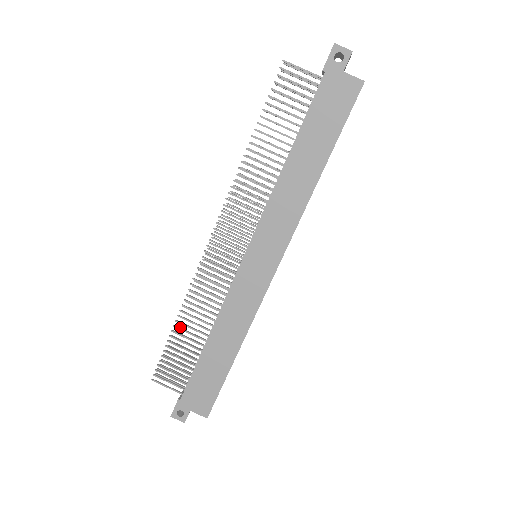
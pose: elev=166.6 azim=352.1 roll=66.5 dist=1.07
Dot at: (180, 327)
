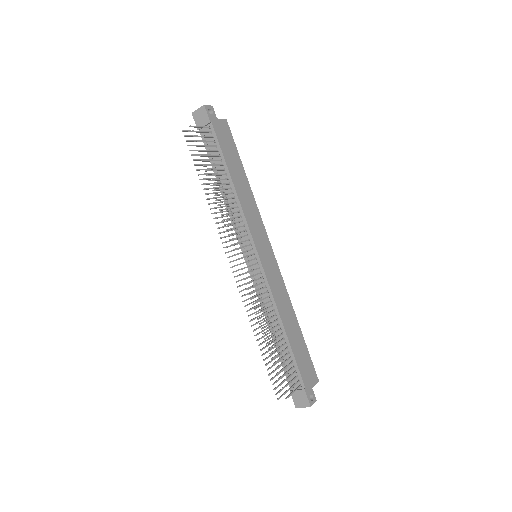
Dot at: (262, 348)
